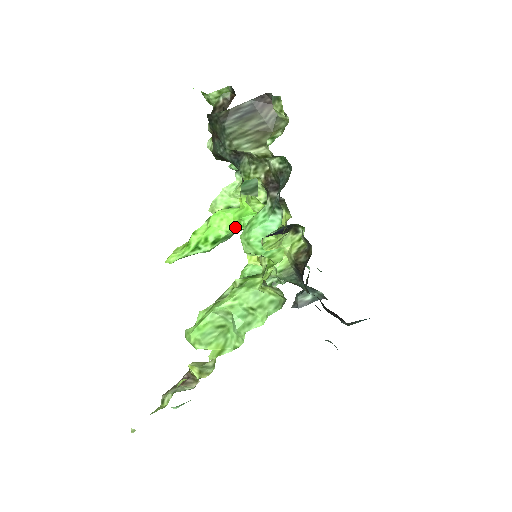
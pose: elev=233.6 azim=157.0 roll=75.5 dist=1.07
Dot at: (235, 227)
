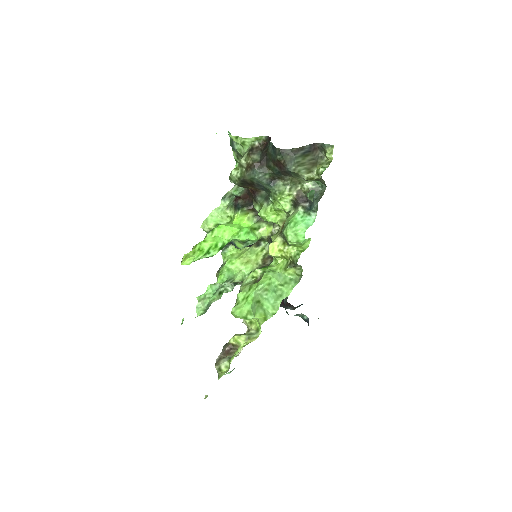
Dot at: (233, 237)
